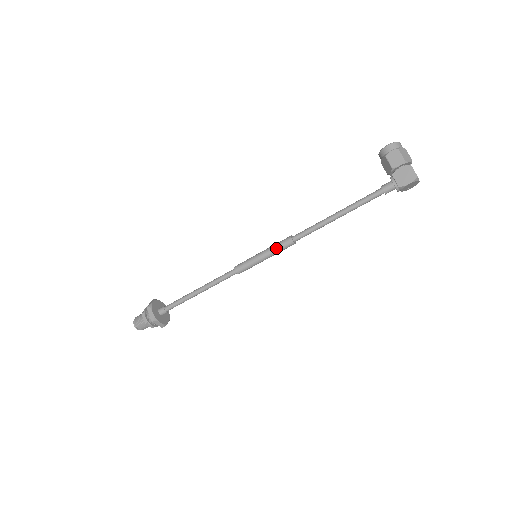
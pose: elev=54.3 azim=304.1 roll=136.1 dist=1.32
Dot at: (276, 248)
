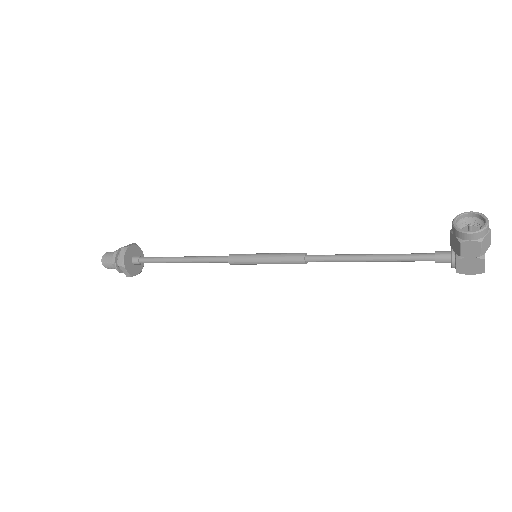
Dot at: (283, 263)
